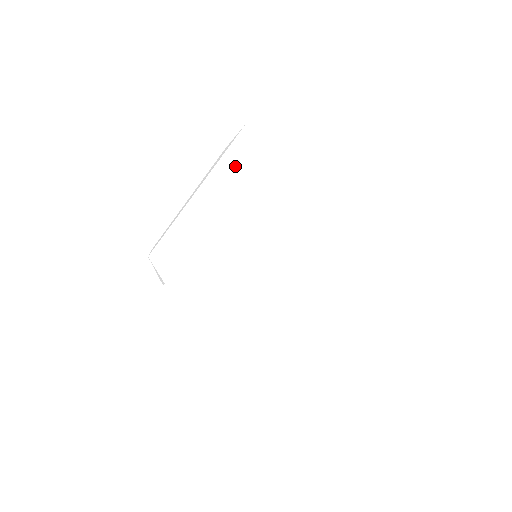
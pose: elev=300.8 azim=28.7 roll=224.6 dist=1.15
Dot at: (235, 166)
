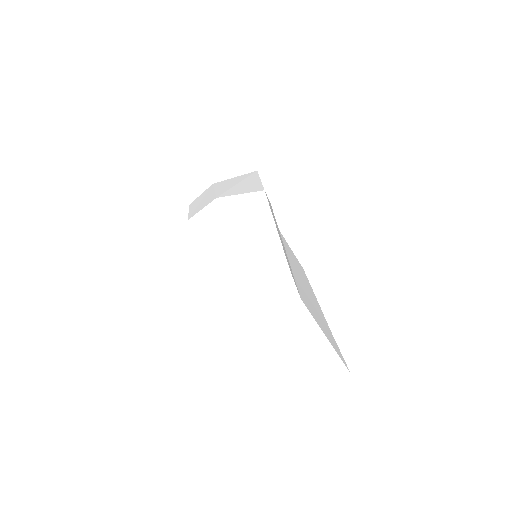
Dot at: occluded
